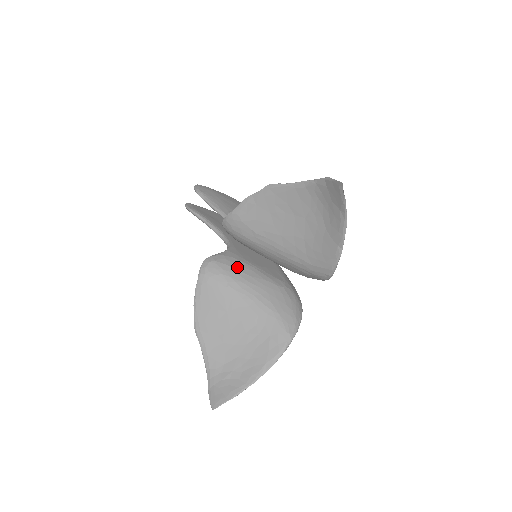
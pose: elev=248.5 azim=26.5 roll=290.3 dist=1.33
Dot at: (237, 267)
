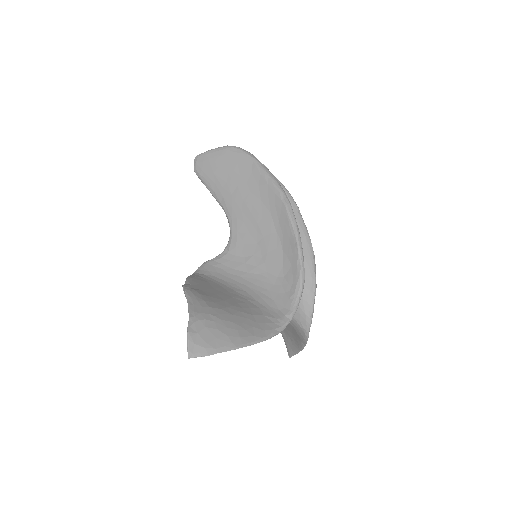
Dot at: occluded
